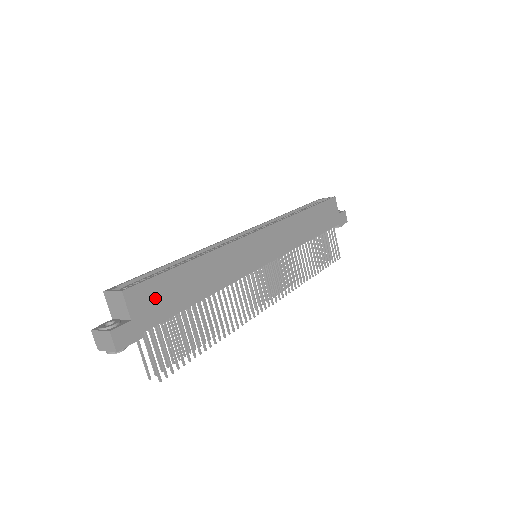
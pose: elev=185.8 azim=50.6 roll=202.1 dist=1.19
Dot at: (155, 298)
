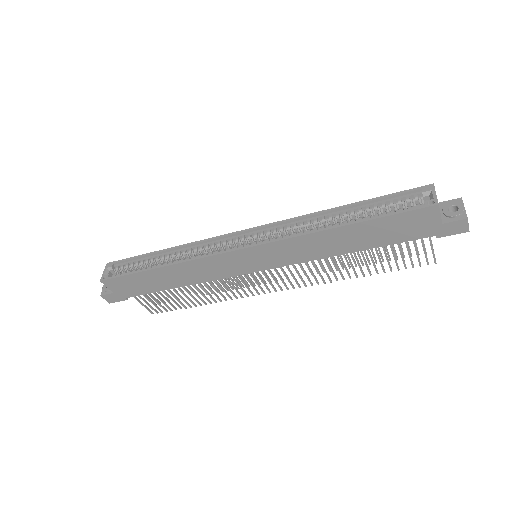
Dot at: (128, 285)
